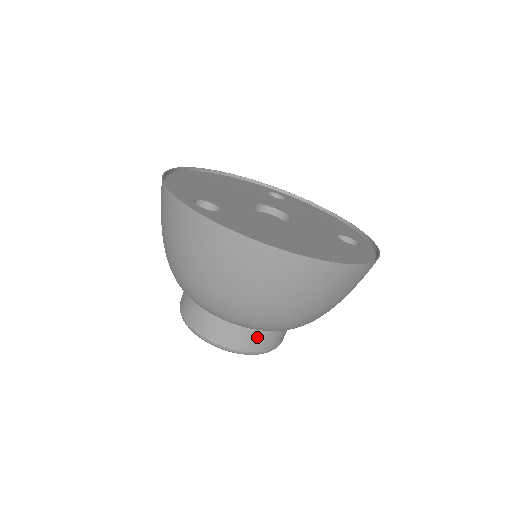
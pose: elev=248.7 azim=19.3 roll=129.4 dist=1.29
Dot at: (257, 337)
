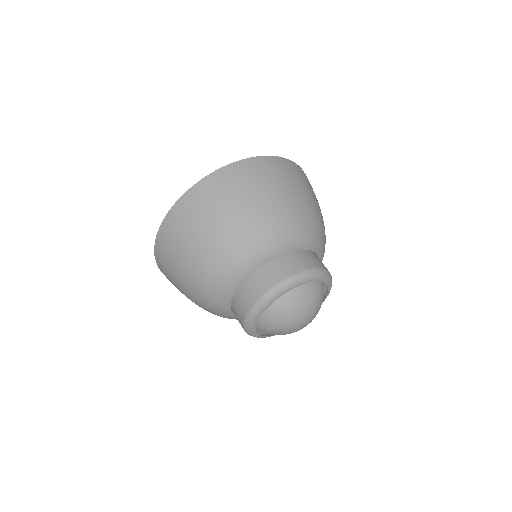
Dot at: (318, 259)
